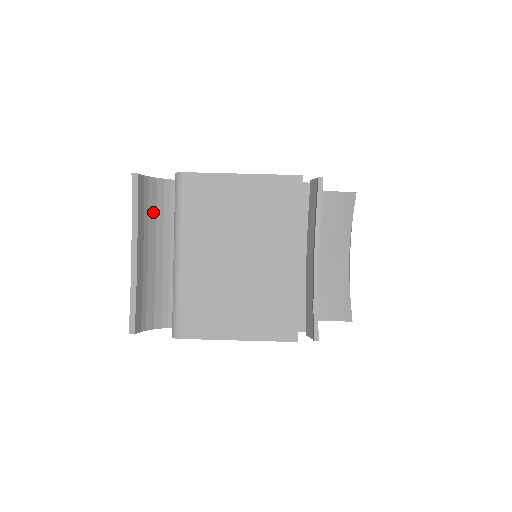
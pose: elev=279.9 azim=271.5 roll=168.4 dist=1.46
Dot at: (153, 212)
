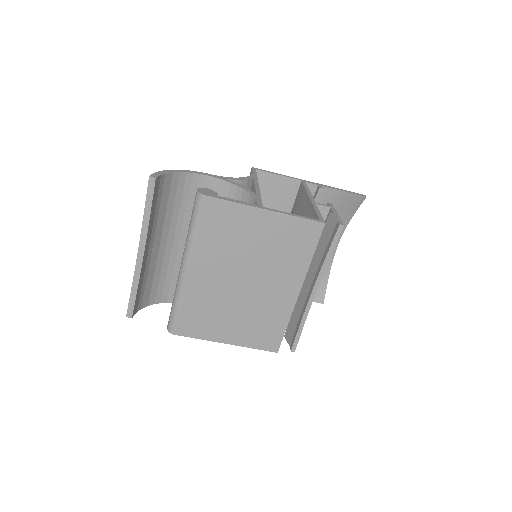
Dot at: (164, 207)
